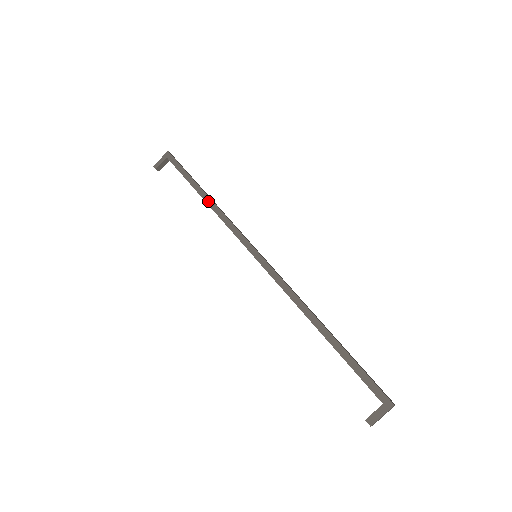
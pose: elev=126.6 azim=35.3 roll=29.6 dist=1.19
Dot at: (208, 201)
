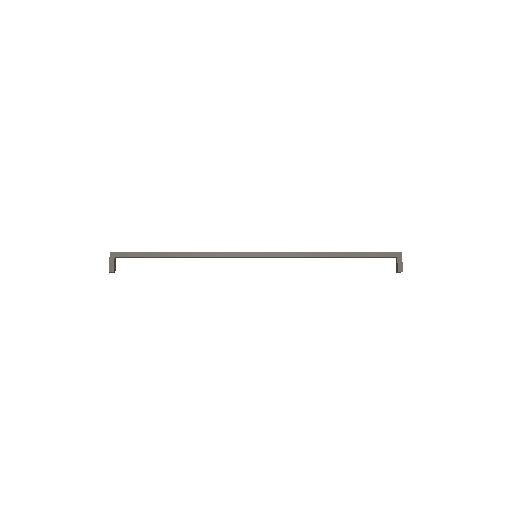
Dot at: (186, 255)
